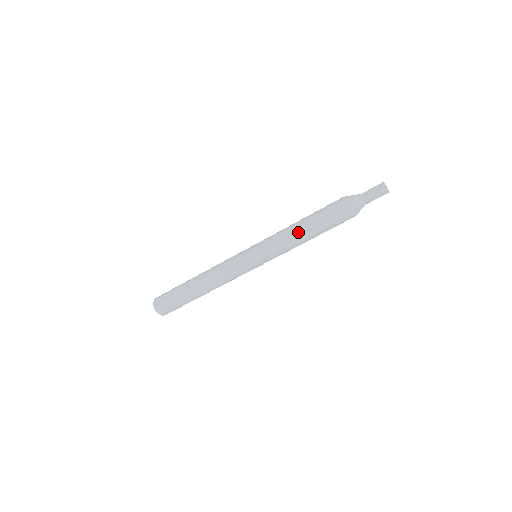
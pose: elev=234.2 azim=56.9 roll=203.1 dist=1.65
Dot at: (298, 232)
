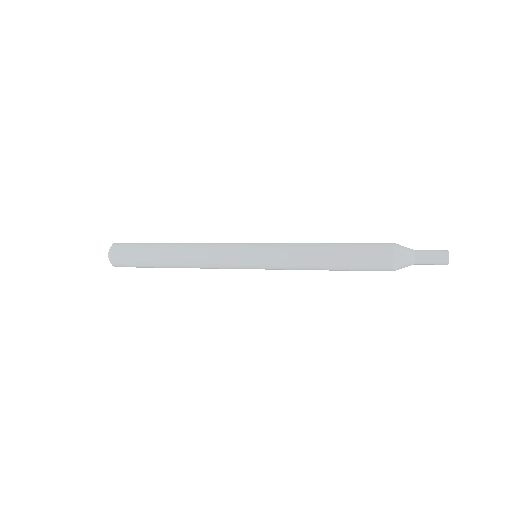
Dot at: occluded
